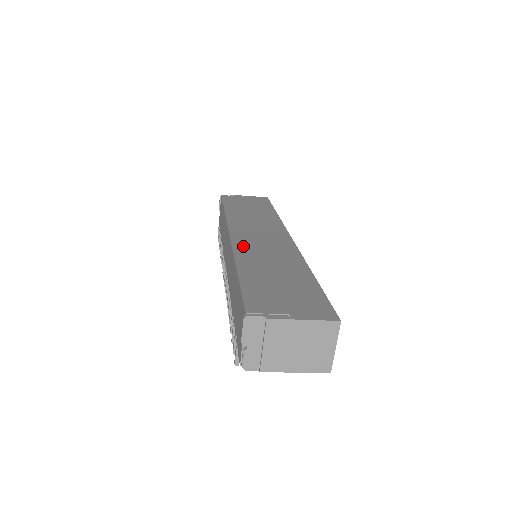
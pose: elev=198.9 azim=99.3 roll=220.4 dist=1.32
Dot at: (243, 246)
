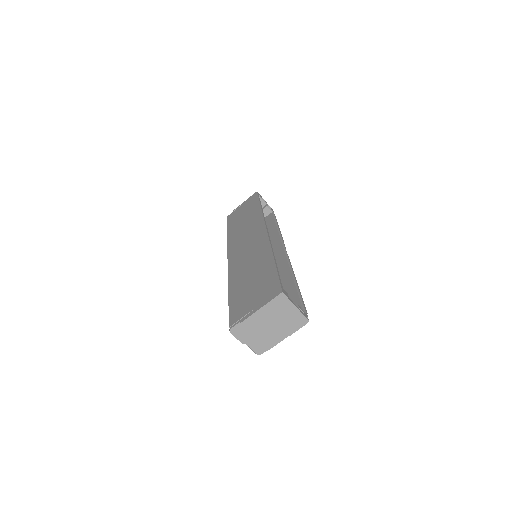
Dot at: (234, 264)
